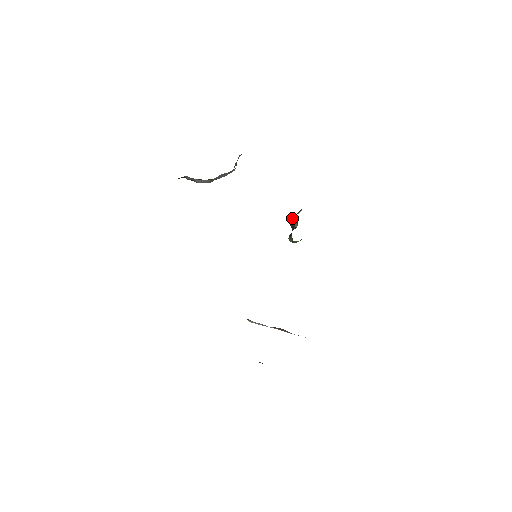
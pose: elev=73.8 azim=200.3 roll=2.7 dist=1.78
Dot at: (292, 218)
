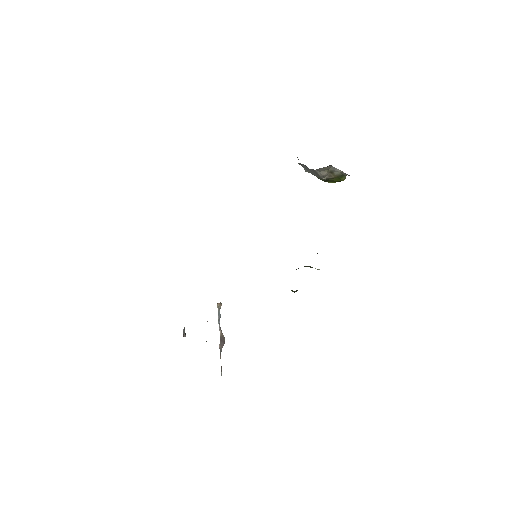
Dot at: occluded
